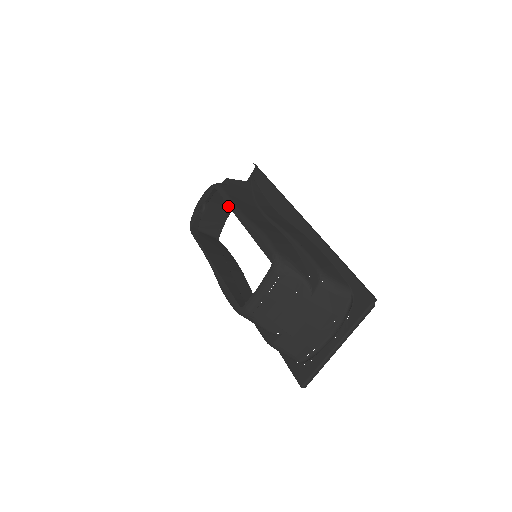
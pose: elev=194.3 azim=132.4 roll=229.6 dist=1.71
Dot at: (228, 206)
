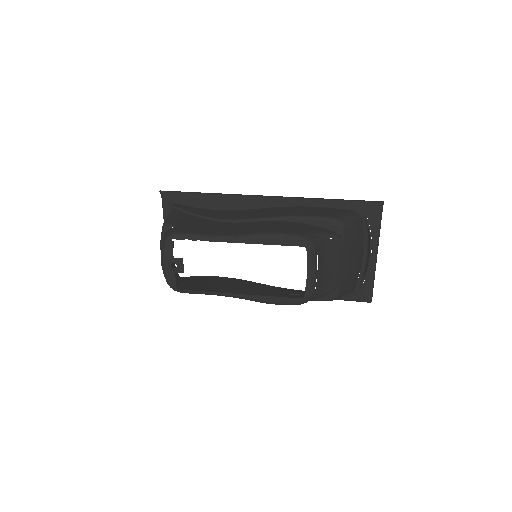
Dot at: occluded
